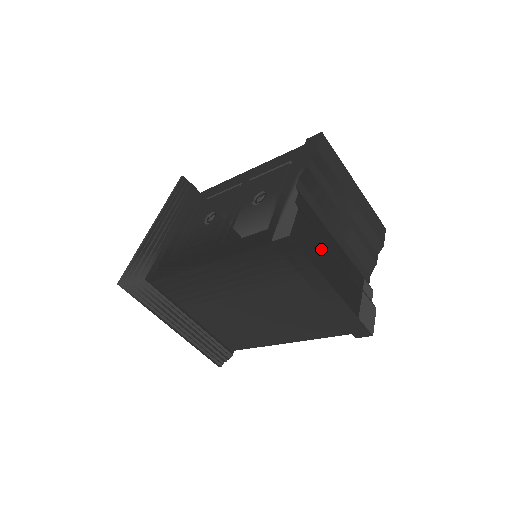
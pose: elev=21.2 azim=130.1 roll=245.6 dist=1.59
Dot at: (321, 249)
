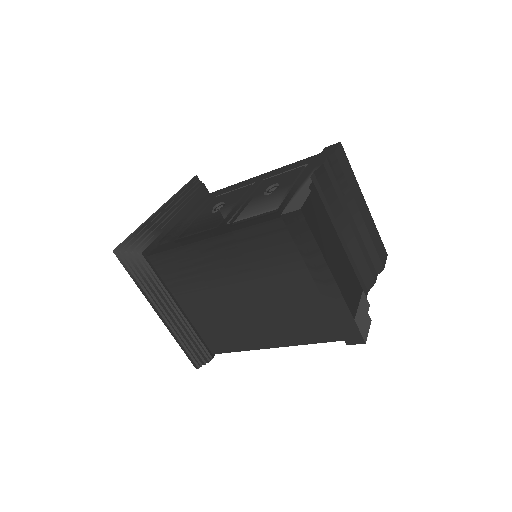
Dot at: (327, 237)
